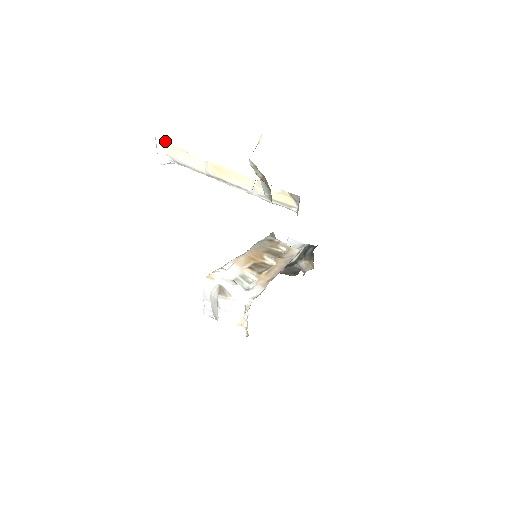
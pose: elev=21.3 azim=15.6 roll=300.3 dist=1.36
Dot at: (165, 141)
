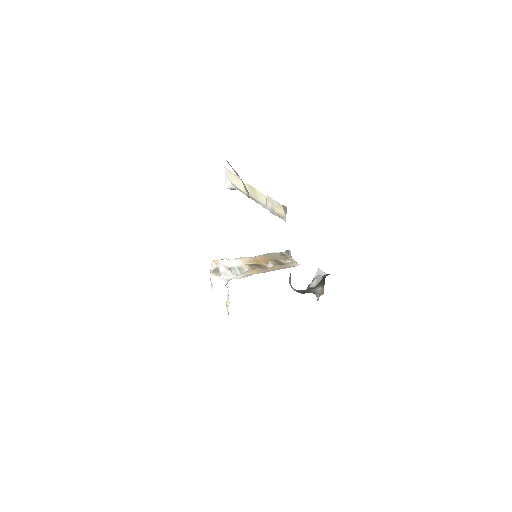
Dot at: (228, 170)
